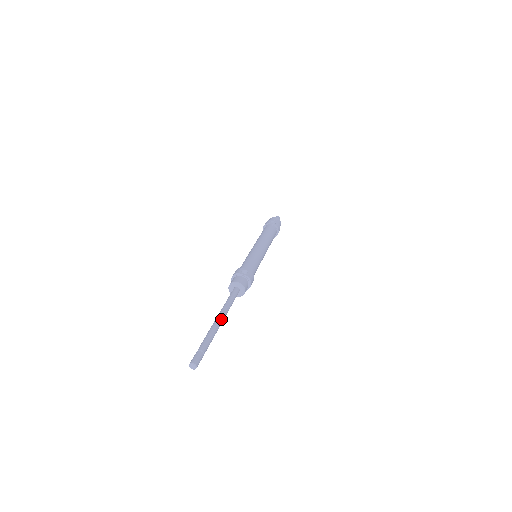
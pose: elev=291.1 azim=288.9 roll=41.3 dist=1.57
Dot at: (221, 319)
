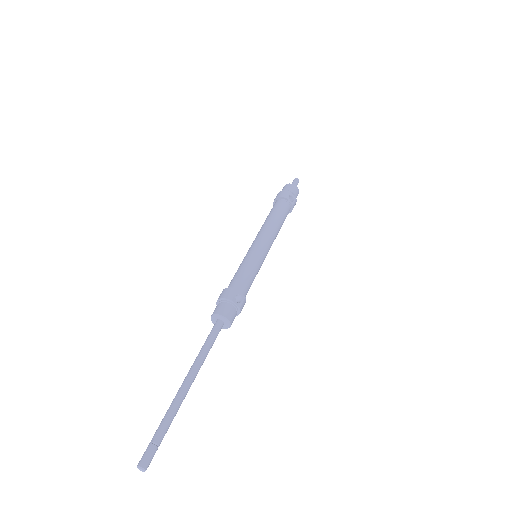
Dot at: occluded
